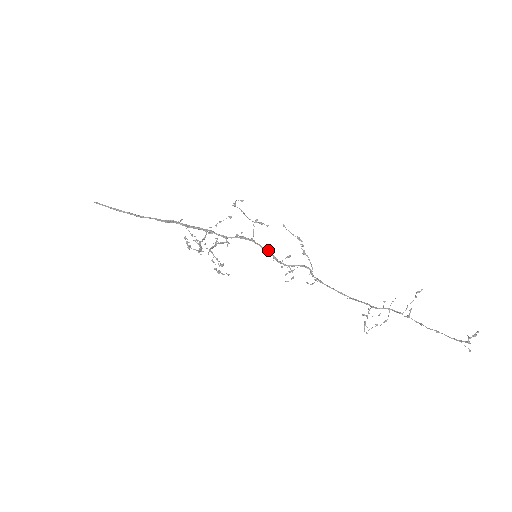
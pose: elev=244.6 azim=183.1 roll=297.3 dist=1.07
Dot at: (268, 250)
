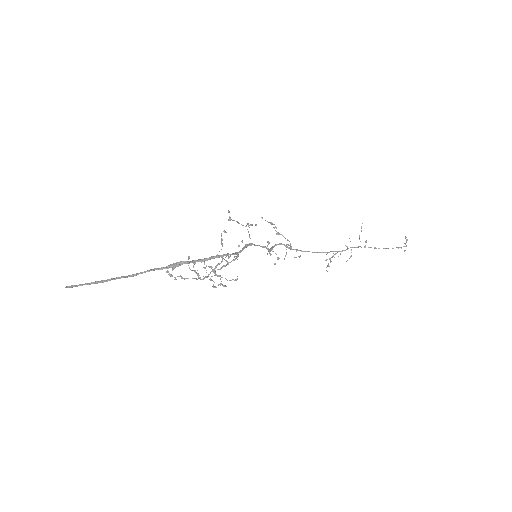
Dot at: (264, 246)
